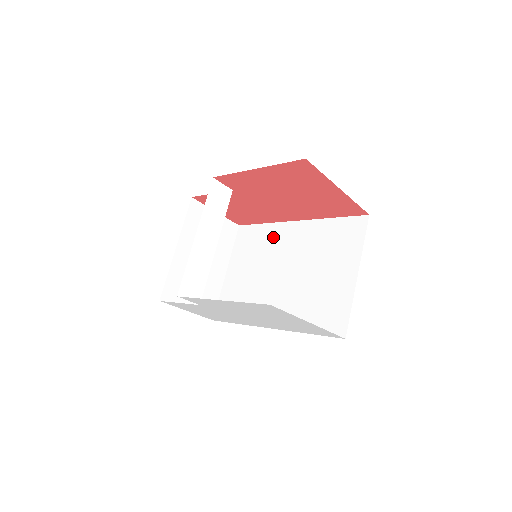
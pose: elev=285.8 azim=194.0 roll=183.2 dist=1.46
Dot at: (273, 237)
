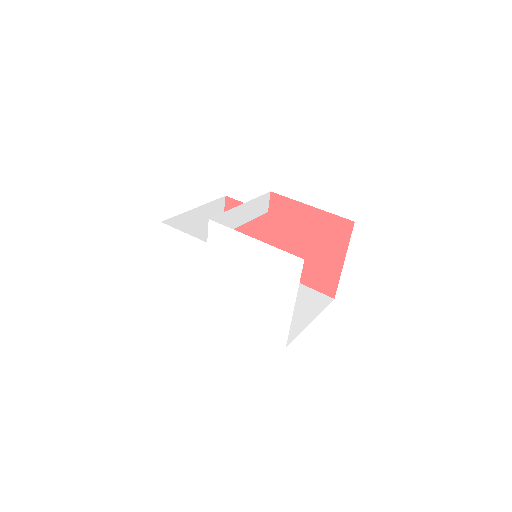
Dot at: occluded
